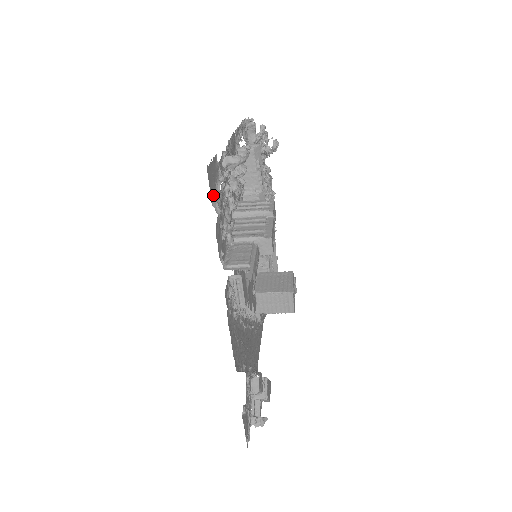
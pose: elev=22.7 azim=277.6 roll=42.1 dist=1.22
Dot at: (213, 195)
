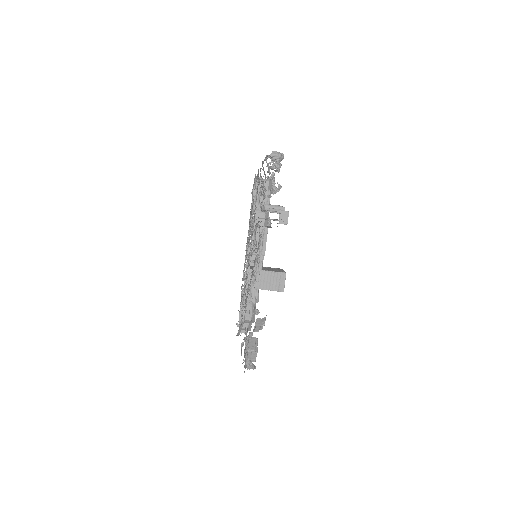
Dot at: occluded
